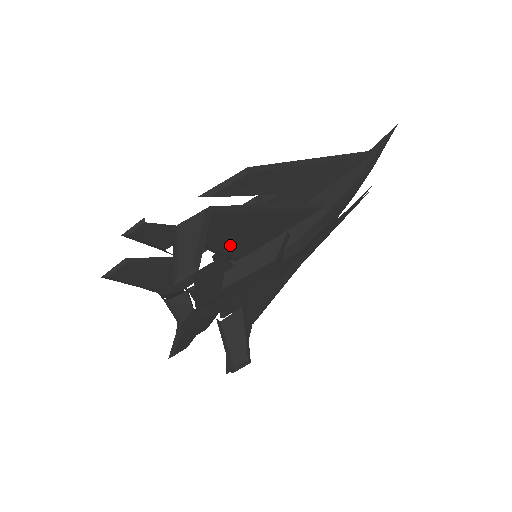
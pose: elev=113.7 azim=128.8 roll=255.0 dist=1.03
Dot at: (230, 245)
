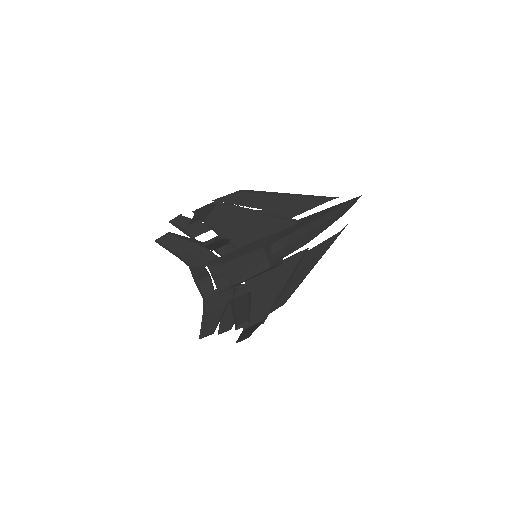
Dot at: (232, 234)
